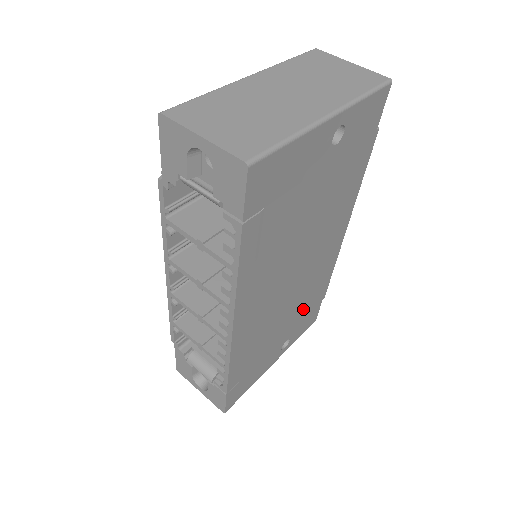
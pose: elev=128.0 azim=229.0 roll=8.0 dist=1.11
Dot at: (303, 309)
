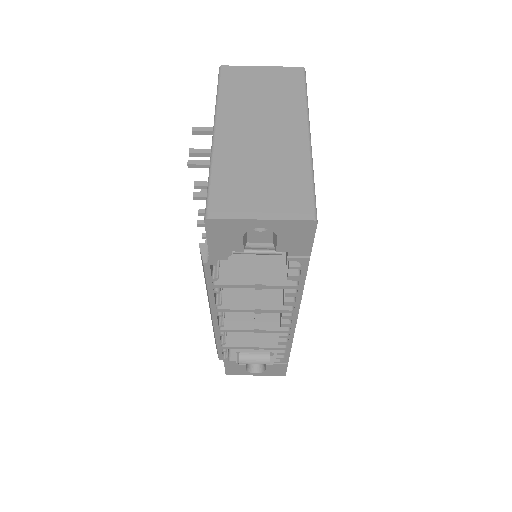
Dot at: occluded
